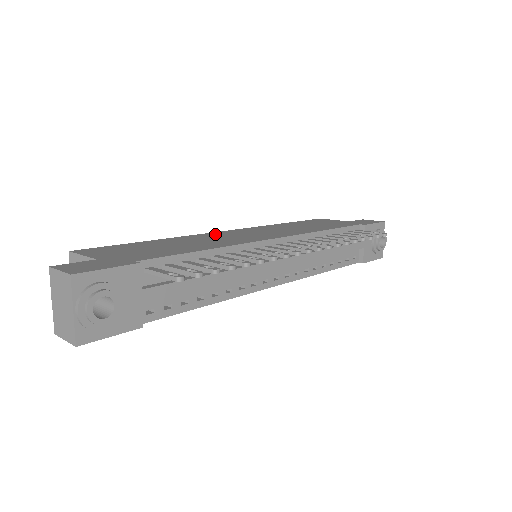
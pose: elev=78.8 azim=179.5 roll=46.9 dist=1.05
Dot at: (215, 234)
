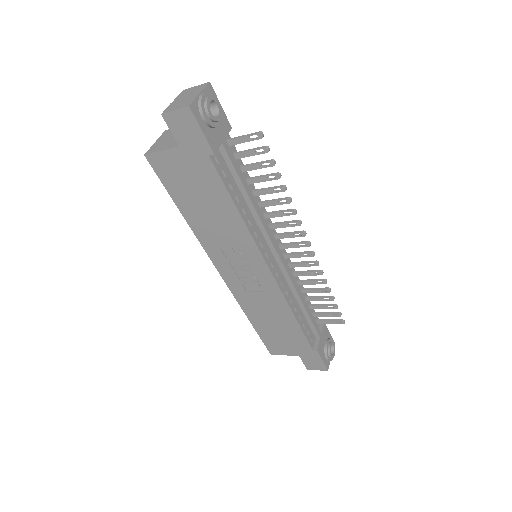
Dot at: occluded
